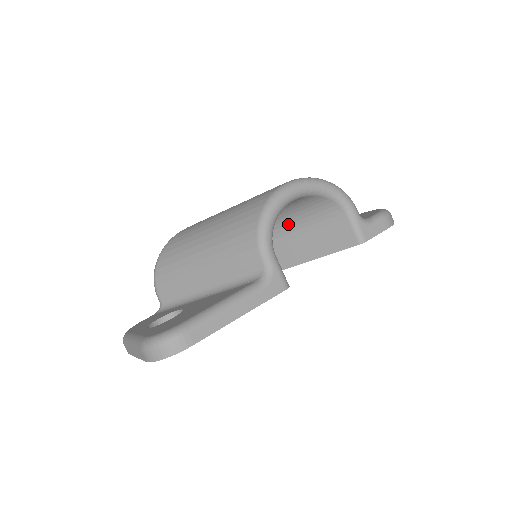
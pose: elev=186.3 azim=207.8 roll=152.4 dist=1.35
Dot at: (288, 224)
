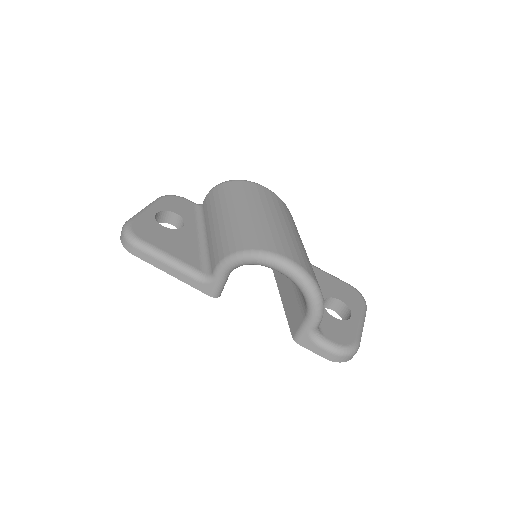
Dot at: occluded
